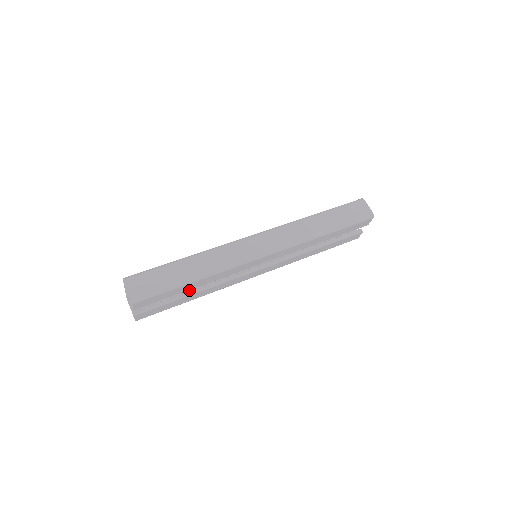
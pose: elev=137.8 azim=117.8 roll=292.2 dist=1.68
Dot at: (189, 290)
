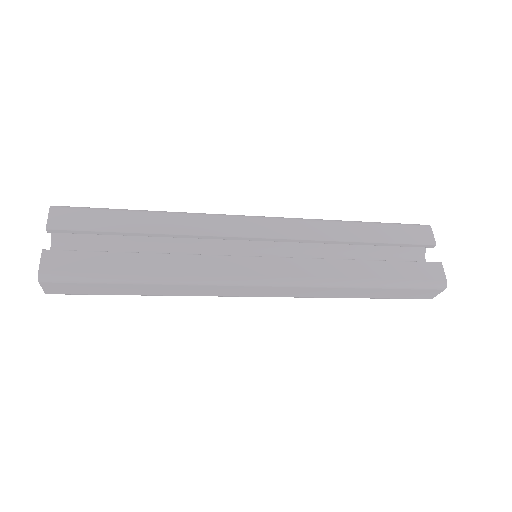
Dot at: occluded
